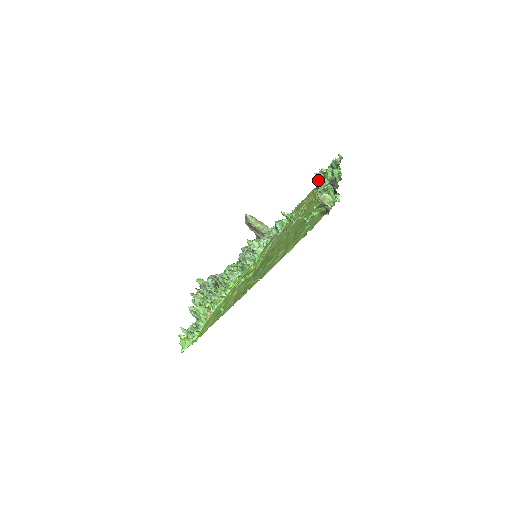
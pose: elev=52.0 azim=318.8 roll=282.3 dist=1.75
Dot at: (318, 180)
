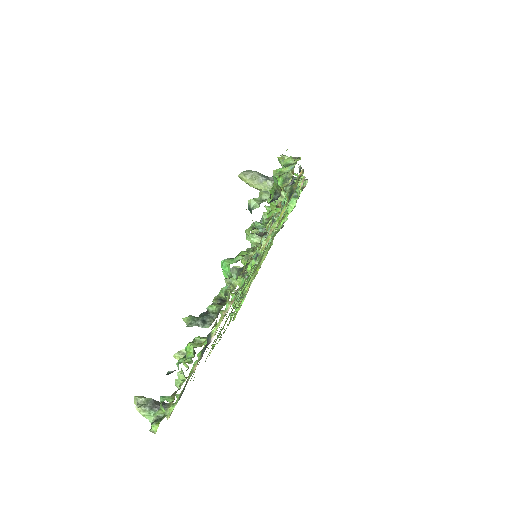
Dot at: occluded
